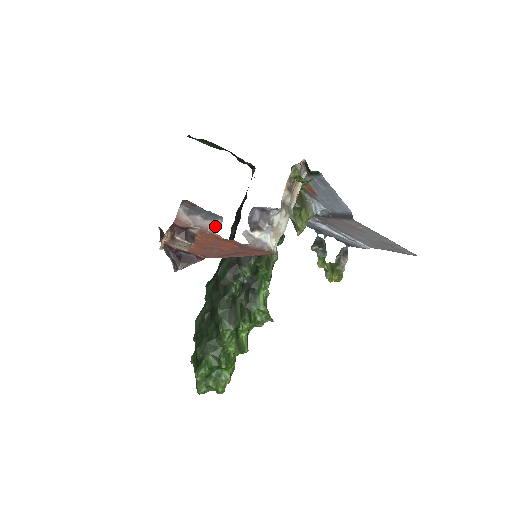
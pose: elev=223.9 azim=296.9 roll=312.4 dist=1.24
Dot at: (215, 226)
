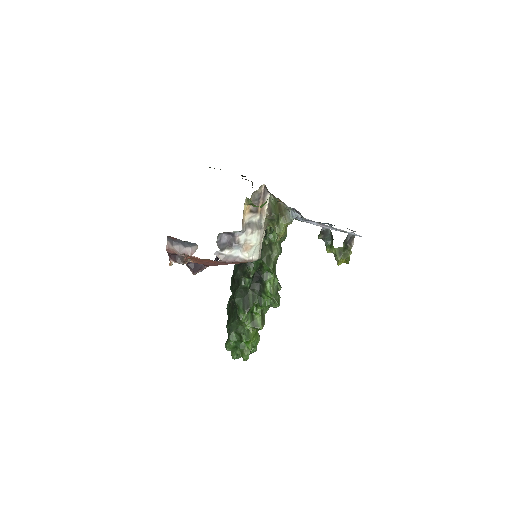
Dot at: (193, 251)
